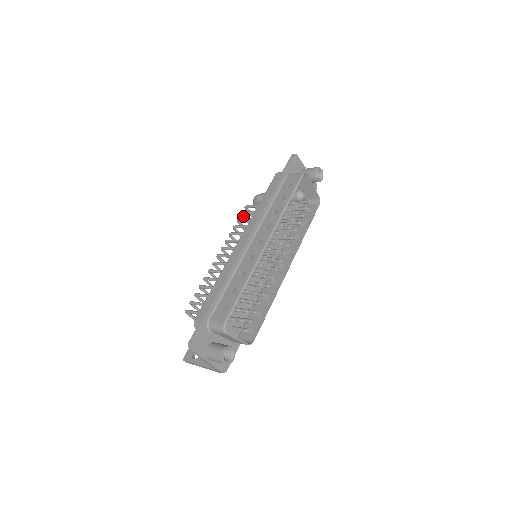
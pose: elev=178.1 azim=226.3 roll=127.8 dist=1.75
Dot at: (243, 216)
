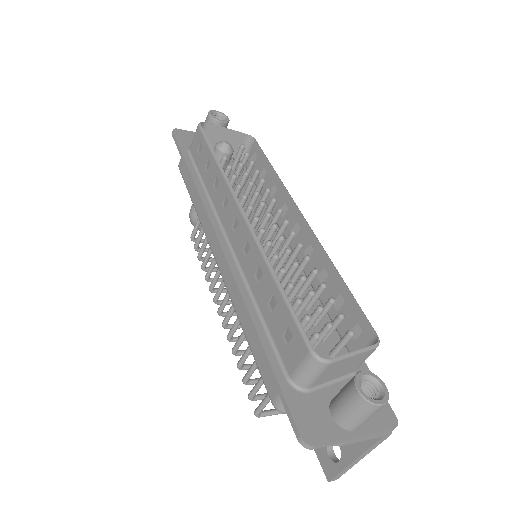
Dot at: occluded
